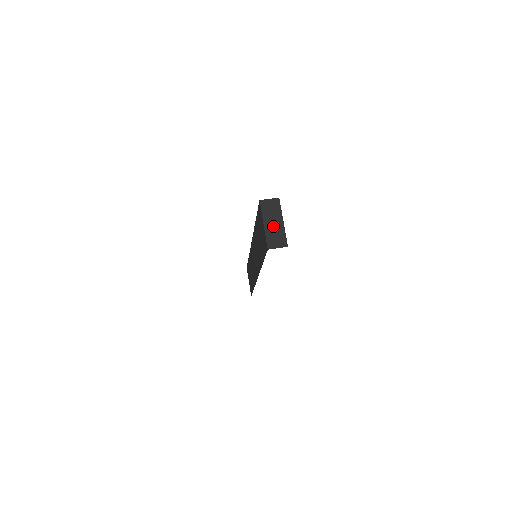
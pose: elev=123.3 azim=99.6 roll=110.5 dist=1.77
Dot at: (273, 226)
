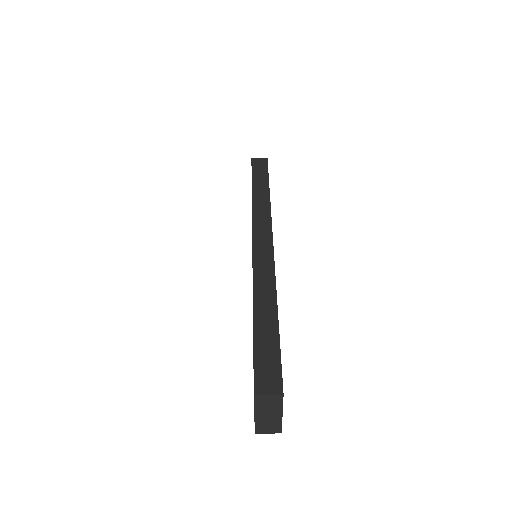
Dot at: (267, 417)
